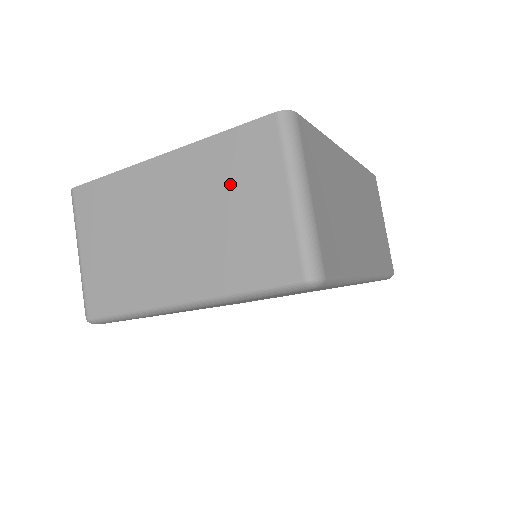
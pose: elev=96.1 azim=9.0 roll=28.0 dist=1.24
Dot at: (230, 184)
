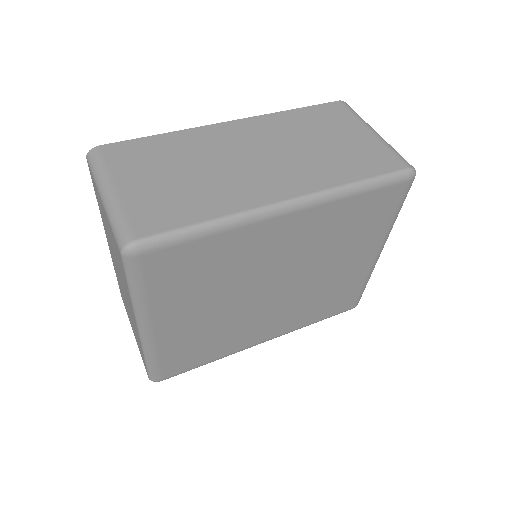
Dot at: (106, 225)
